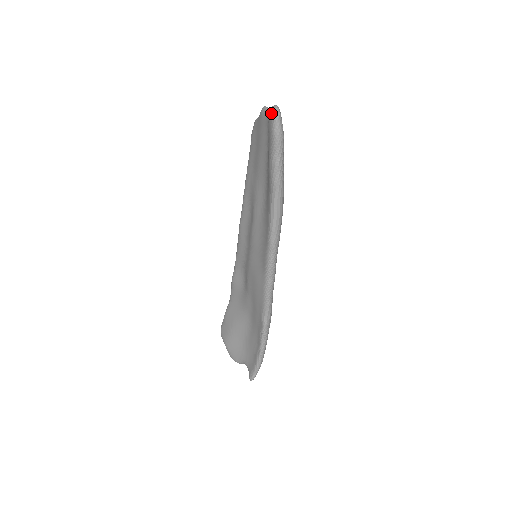
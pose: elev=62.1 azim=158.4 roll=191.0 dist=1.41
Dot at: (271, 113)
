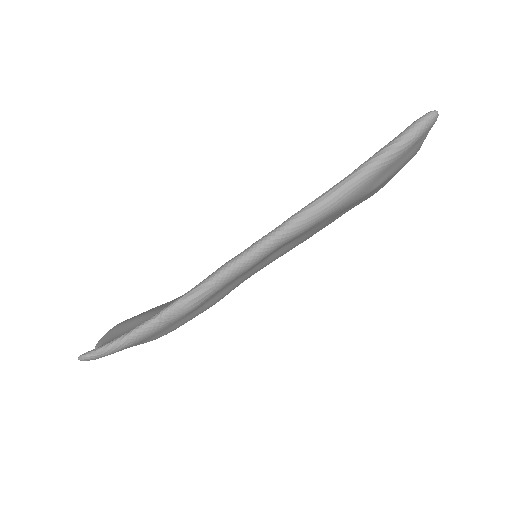
Dot at: occluded
